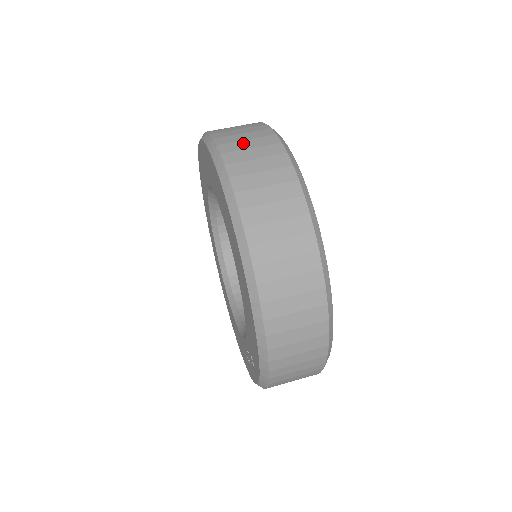
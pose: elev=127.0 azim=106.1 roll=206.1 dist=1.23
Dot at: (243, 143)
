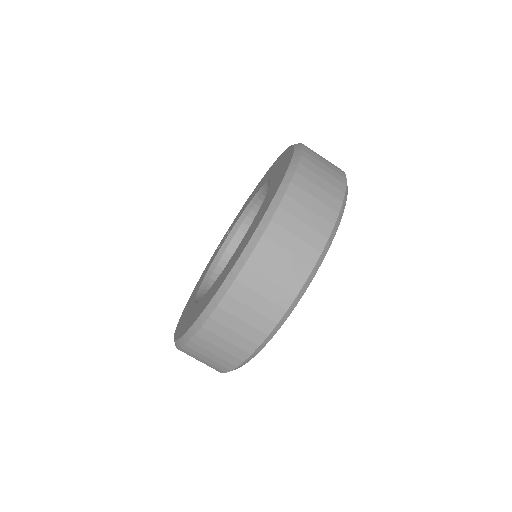
Dot at: (203, 357)
